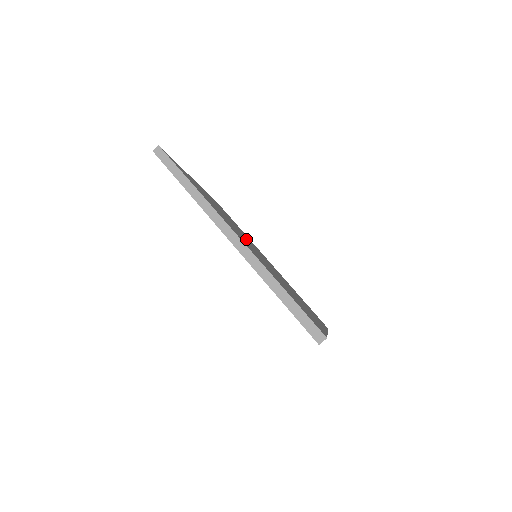
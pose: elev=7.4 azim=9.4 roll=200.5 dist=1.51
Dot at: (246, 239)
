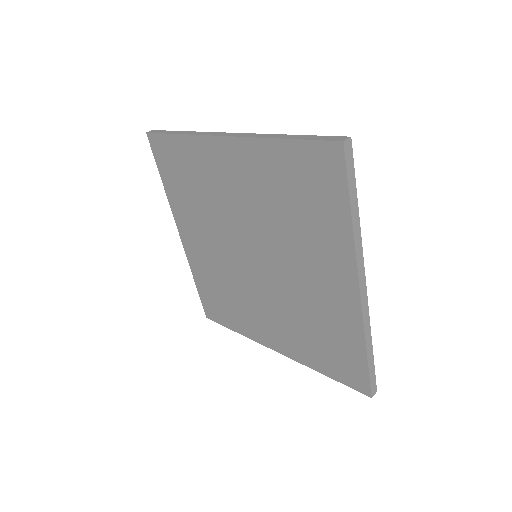
Dot at: occluded
